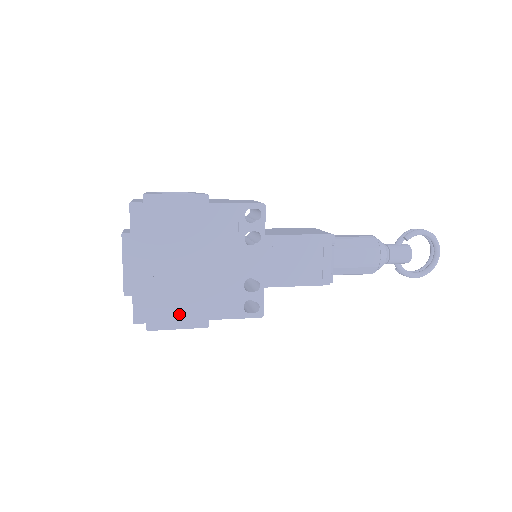
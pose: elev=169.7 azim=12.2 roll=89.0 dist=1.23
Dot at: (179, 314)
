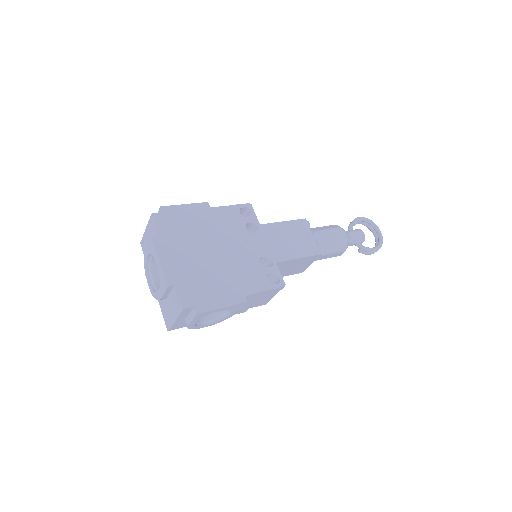
Dot at: (218, 294)
